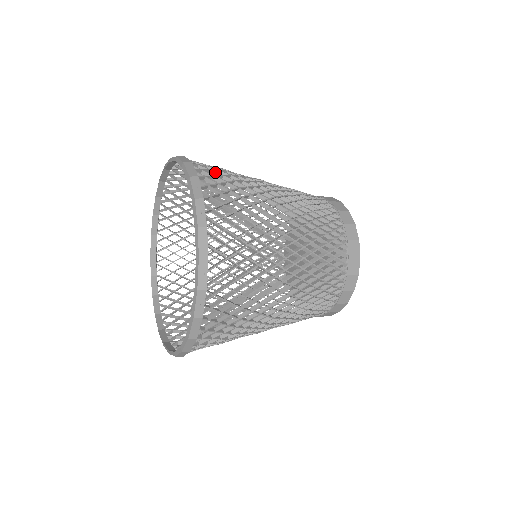
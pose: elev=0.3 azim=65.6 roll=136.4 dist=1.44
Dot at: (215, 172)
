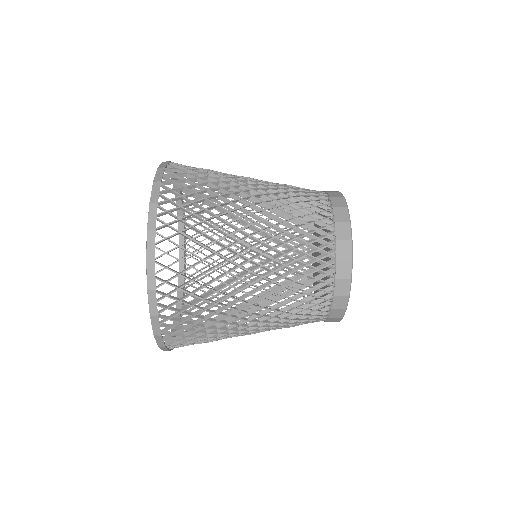
Dot at: (184, 235)
